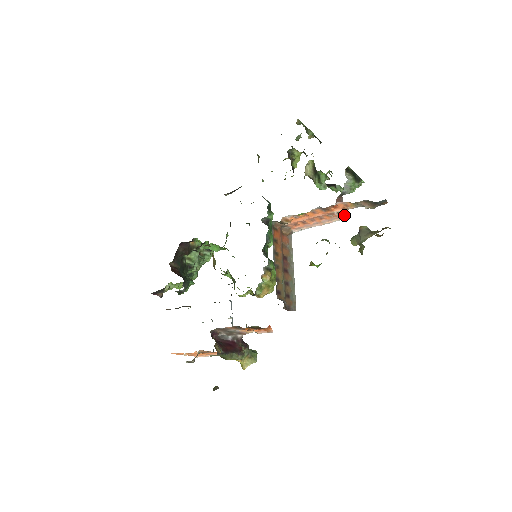
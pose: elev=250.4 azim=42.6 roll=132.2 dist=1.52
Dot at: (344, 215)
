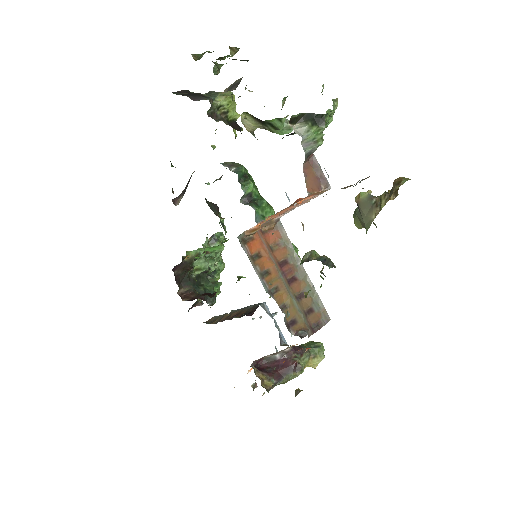
Dot at: (327, 183)
